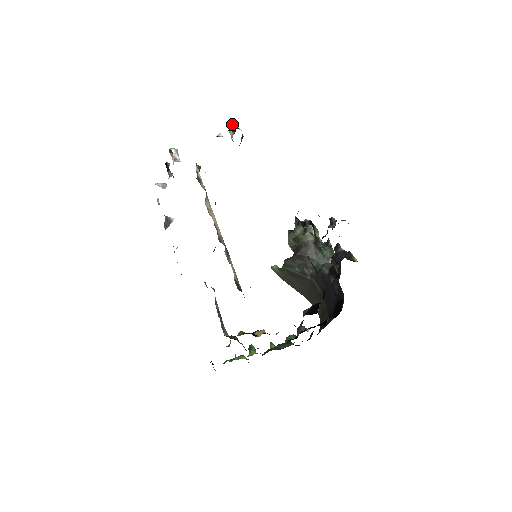
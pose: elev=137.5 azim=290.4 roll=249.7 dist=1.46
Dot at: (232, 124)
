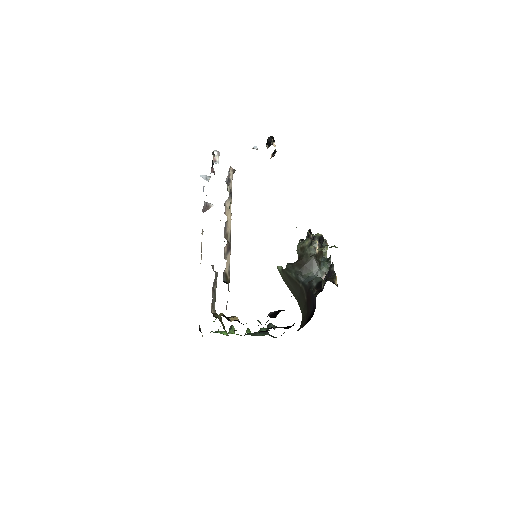
Dot at: (270, 139)
